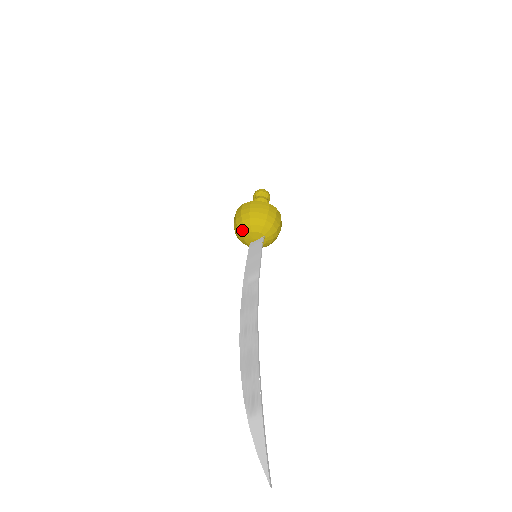
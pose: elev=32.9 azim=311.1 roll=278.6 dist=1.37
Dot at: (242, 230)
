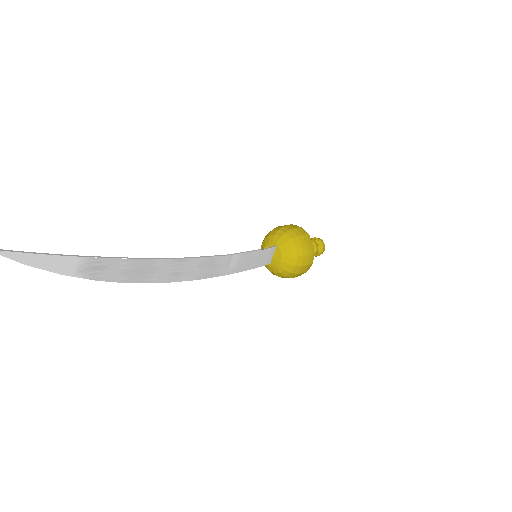
Dot at: occluded
